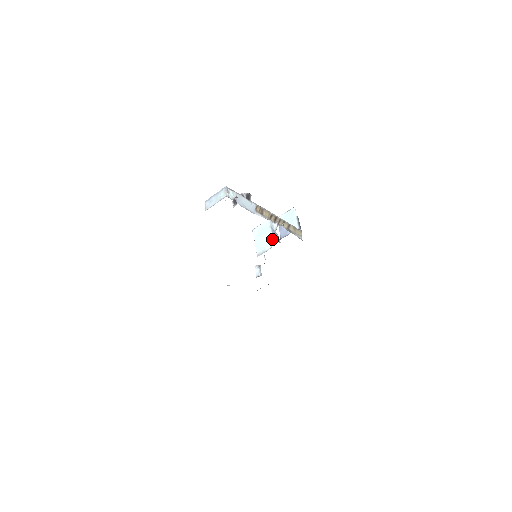
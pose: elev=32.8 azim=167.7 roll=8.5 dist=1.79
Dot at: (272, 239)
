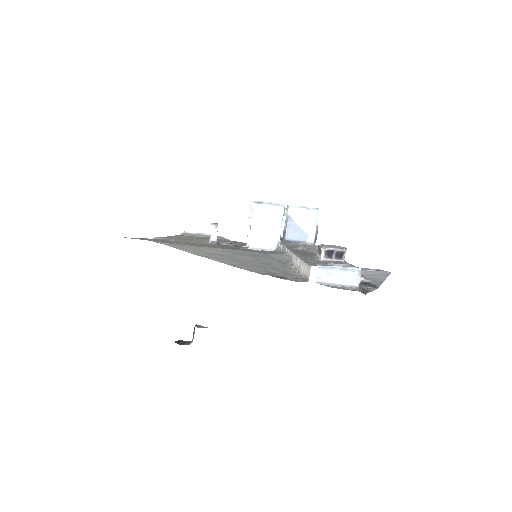
Dot at: (279, 238)
